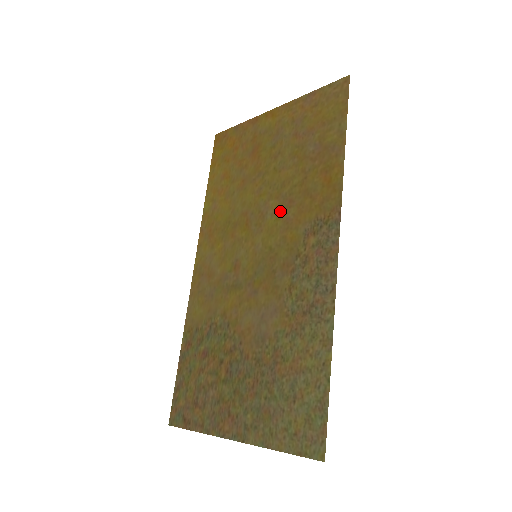
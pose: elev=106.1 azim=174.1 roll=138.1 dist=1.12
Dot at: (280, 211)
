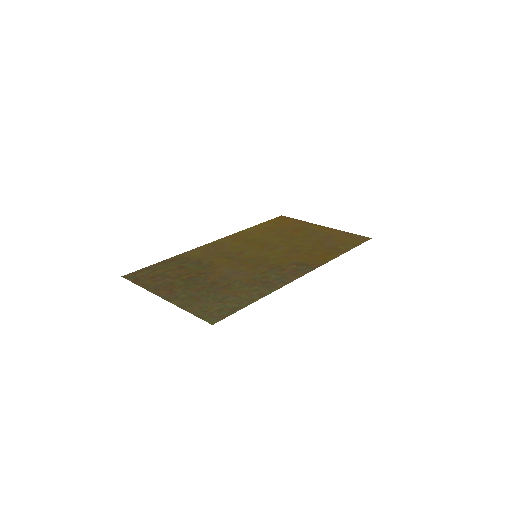
Dot at: (288, 251)
